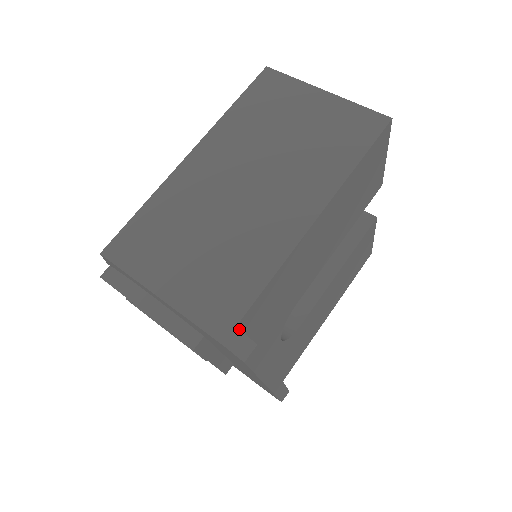
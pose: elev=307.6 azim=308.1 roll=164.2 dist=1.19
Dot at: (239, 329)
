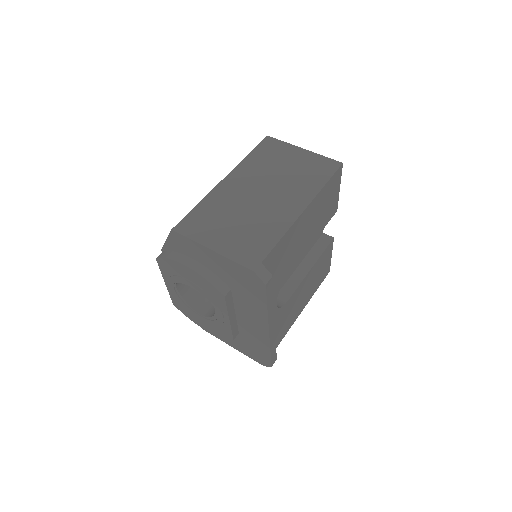
Dot at: occluded
